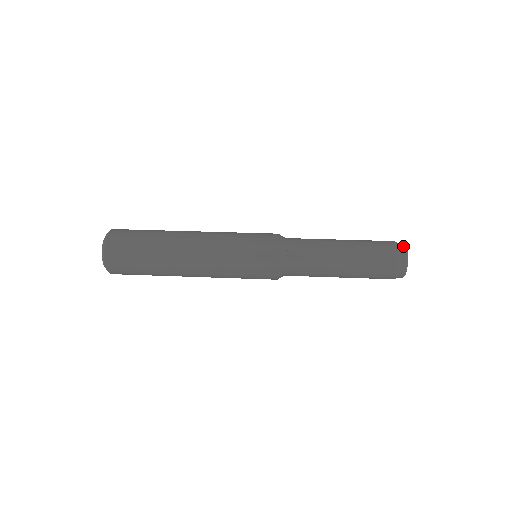
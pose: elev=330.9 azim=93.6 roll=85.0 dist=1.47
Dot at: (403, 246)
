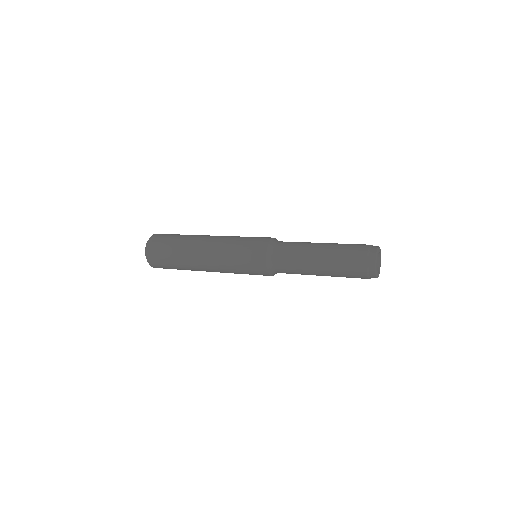
Dot at: (373, 257)
